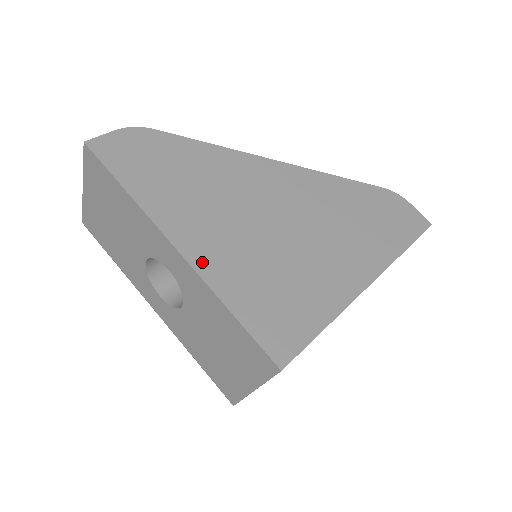
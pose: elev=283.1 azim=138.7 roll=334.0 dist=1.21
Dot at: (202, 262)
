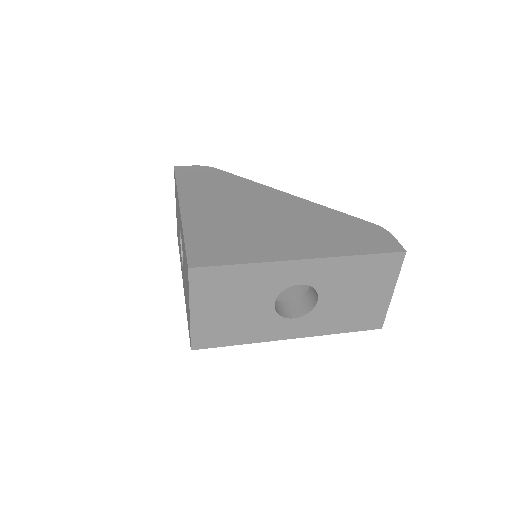
Dot at: (189, 216)
